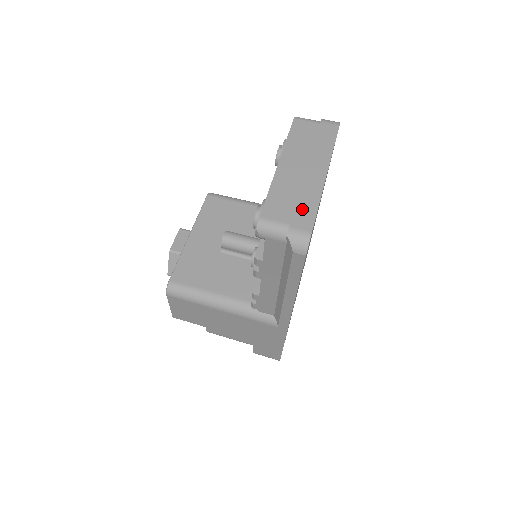
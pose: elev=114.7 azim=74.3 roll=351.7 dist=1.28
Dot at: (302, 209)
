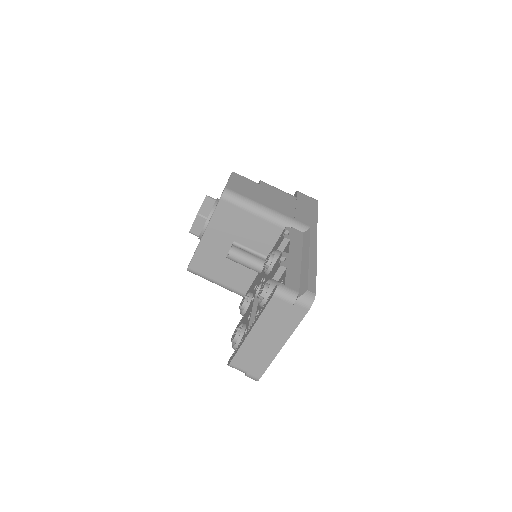
Dot at: (258, 365)
